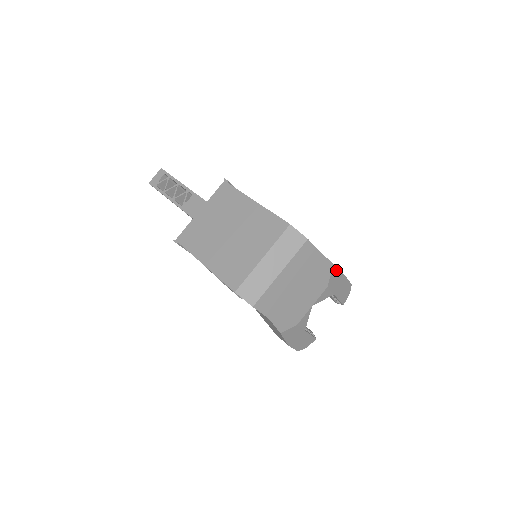
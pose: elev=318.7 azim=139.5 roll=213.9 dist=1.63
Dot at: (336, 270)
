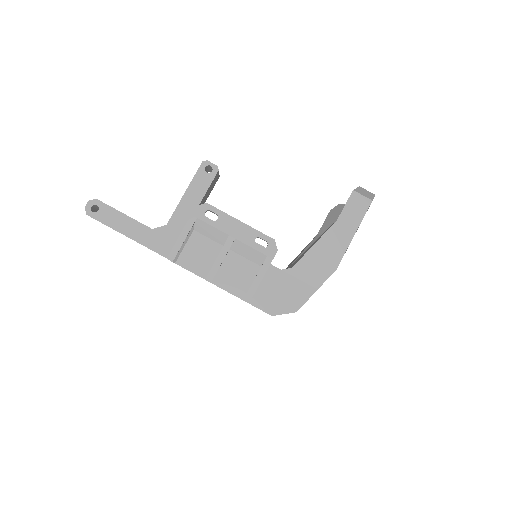
Dot at: (342, 257)
